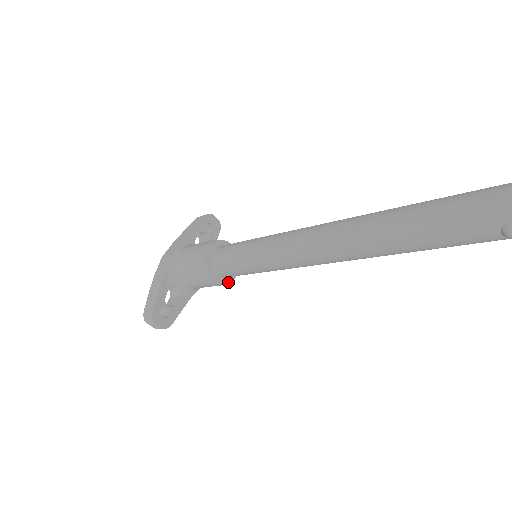
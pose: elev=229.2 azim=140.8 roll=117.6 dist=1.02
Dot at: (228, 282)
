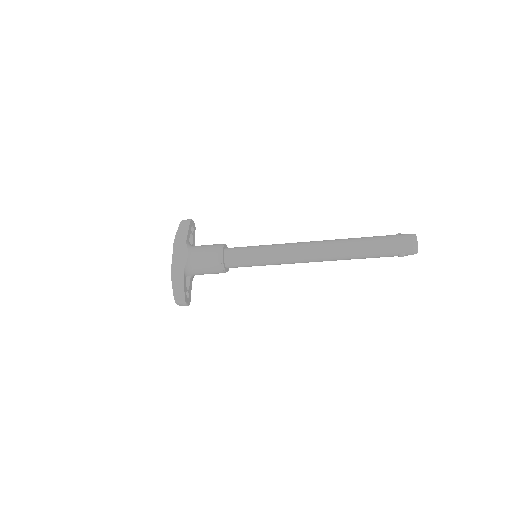
Dot at: (228, 270)
